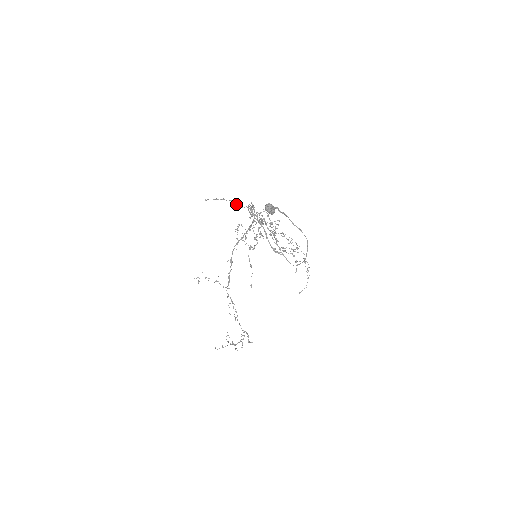
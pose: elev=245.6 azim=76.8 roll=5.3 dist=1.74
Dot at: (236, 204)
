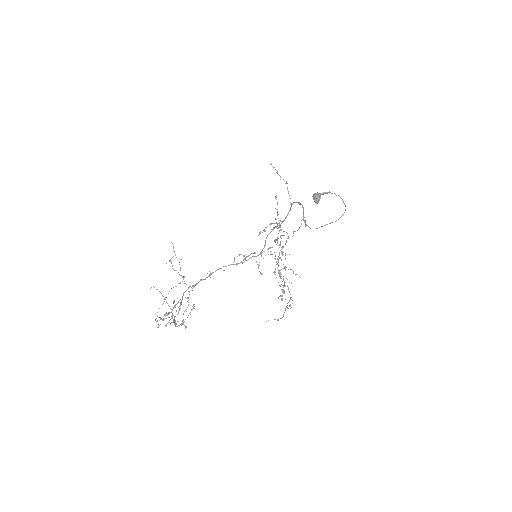
Dot at: (287, 187)
